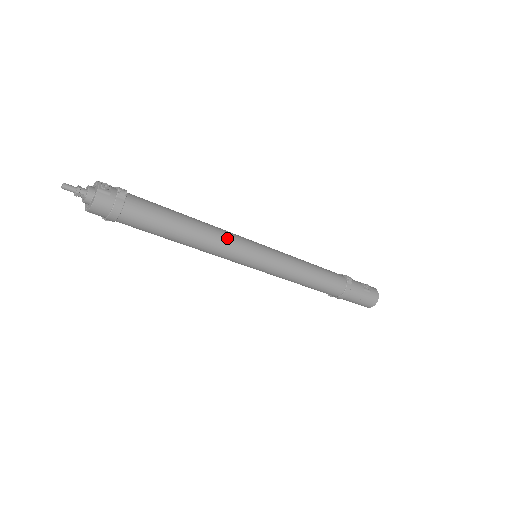
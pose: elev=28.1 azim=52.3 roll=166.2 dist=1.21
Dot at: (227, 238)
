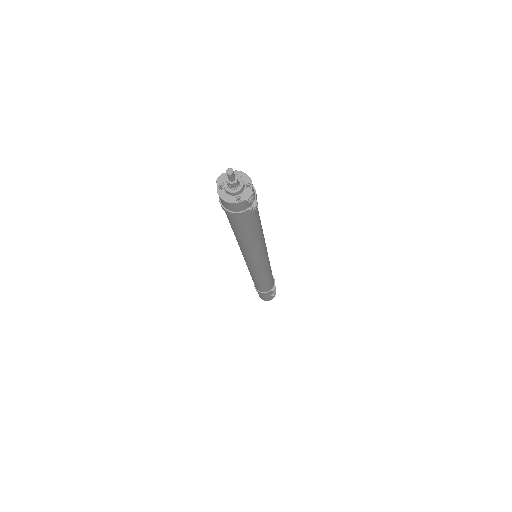
Dot at: (260, 252)
